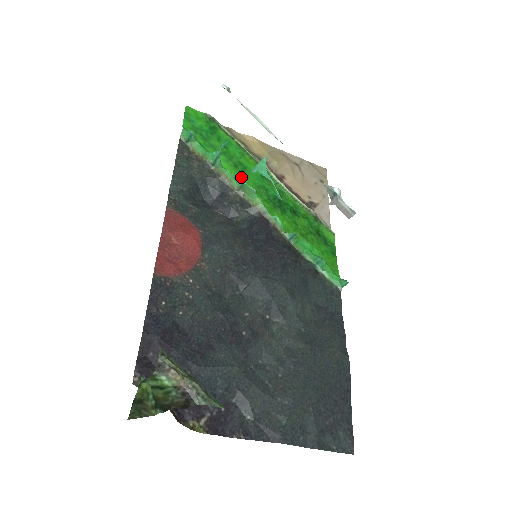
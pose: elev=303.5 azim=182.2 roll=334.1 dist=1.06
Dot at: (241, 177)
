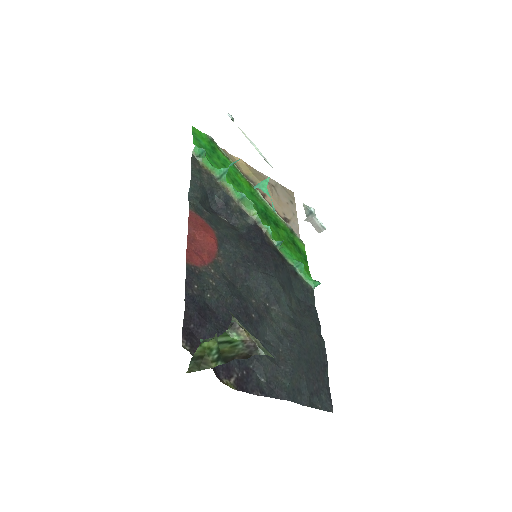
Dot at: occluded
